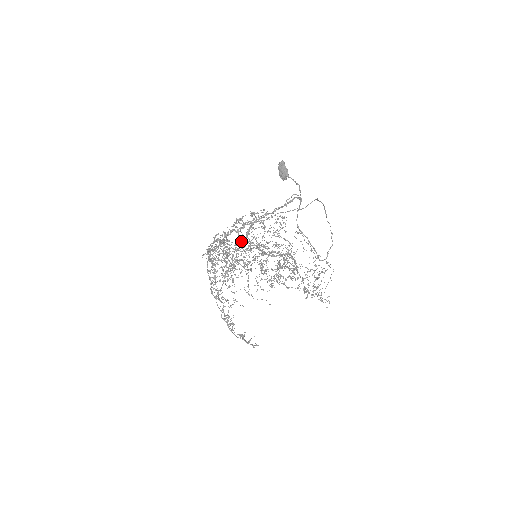
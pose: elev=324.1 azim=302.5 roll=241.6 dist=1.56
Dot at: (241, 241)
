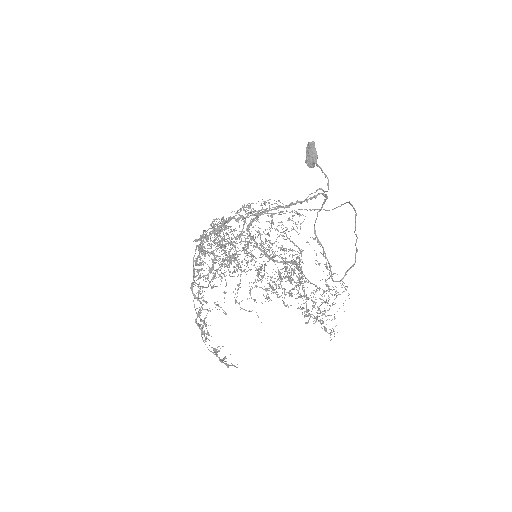
Dot at: occluded
